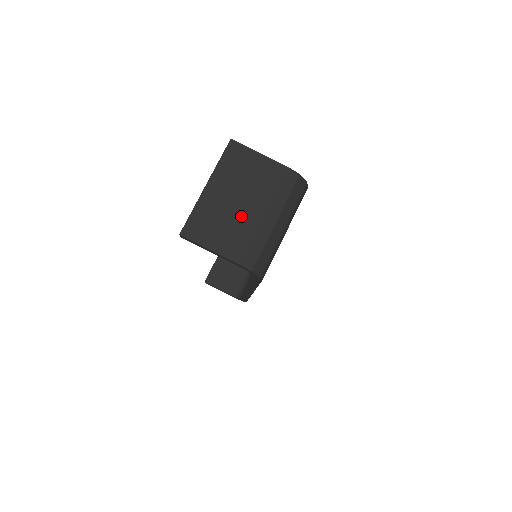
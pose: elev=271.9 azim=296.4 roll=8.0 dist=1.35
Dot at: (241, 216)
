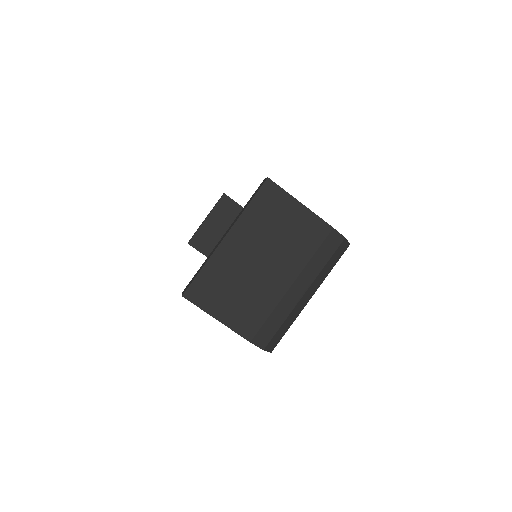
Dot at: (263, 283)
